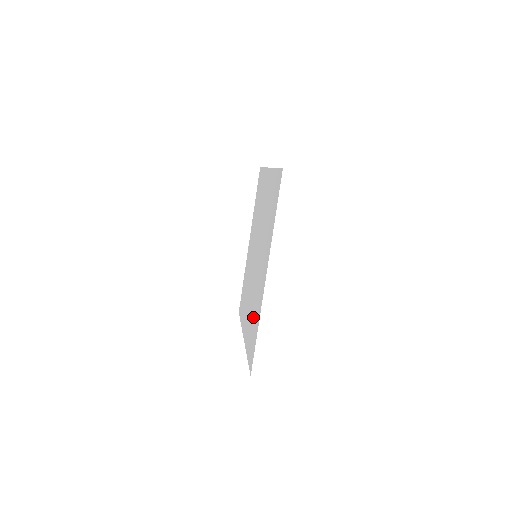
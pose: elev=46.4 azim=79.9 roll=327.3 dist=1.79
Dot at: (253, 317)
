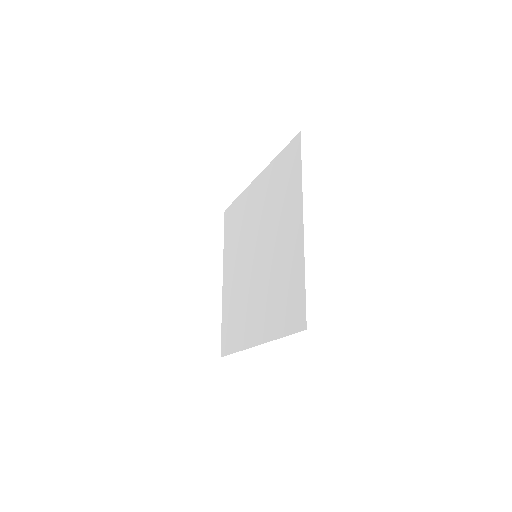
Dot at: (235, 316)
